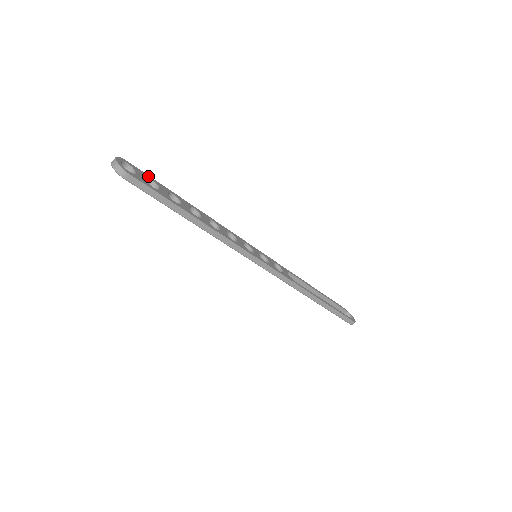
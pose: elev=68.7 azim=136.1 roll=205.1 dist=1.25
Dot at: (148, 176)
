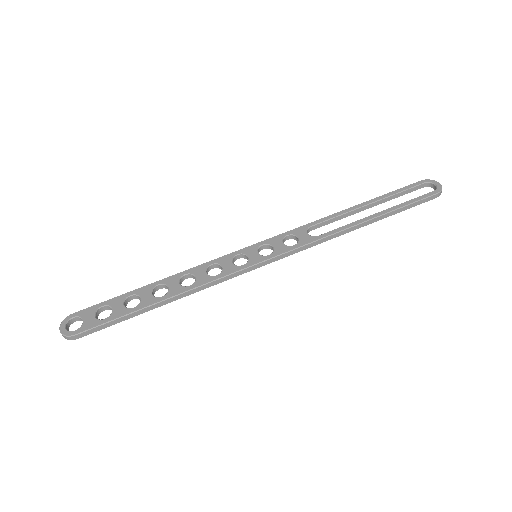
Dot at: (98, 305)
